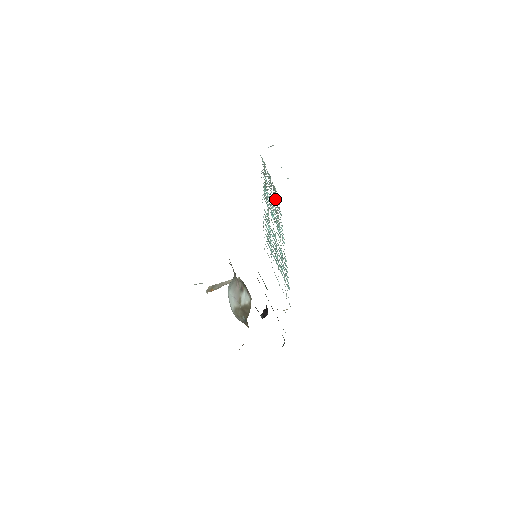
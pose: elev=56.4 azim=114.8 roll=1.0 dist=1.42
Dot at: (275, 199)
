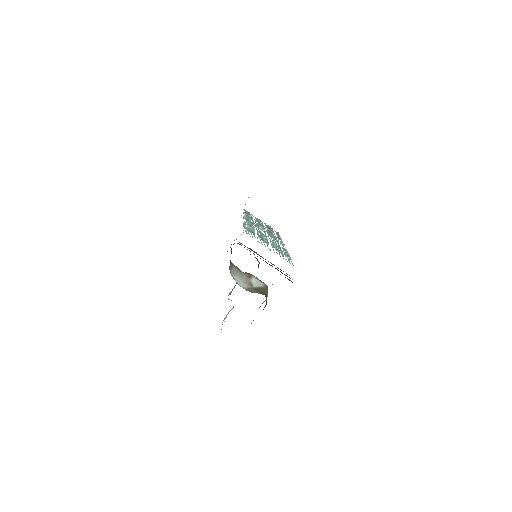
Dot at: occluded
